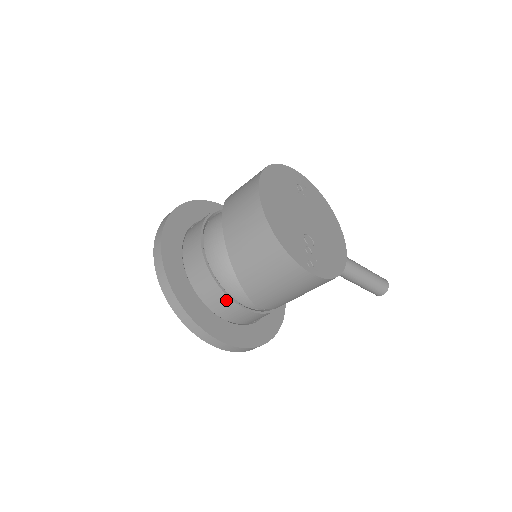
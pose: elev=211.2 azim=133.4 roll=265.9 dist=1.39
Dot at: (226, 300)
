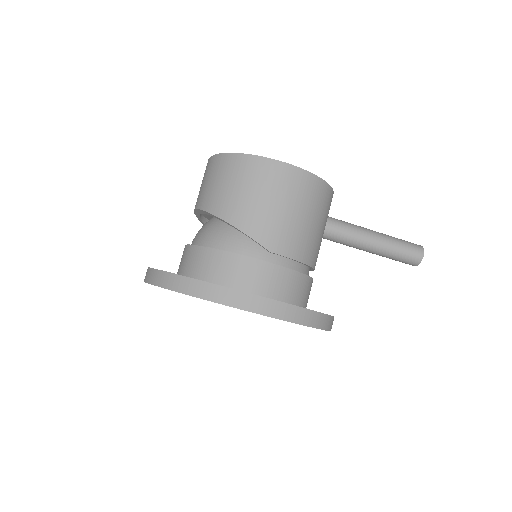
Dot at: (231, 259)
